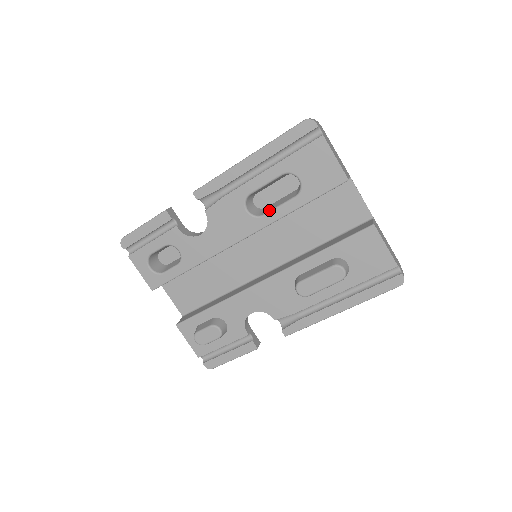
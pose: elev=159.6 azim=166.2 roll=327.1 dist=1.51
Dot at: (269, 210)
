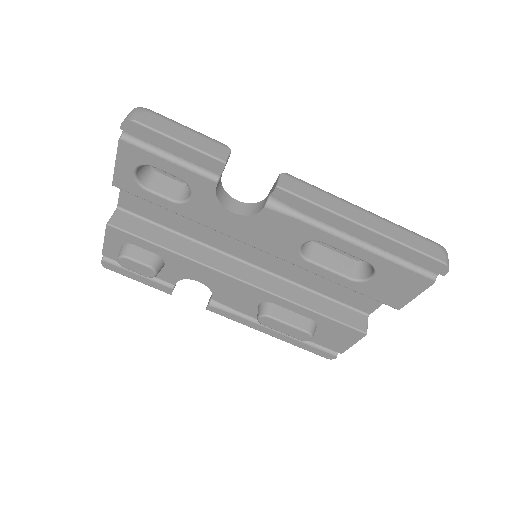
Dot at: (318, 262)
